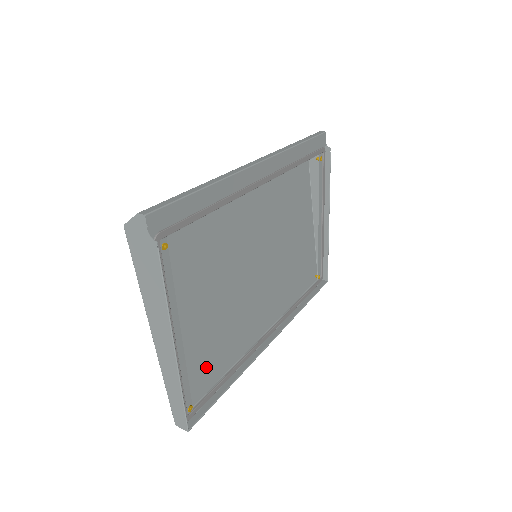
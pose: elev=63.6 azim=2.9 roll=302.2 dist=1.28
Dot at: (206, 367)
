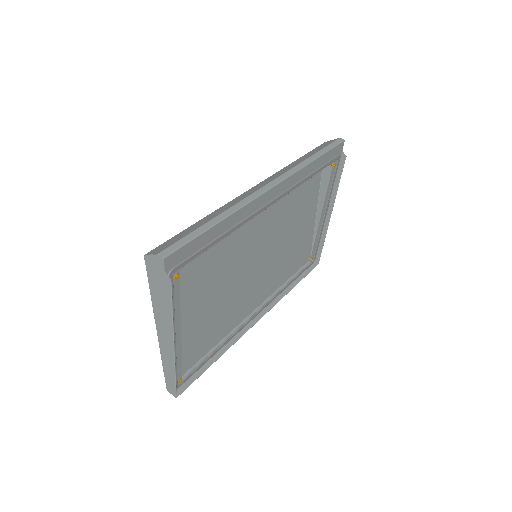
Dot at: (198, 346)
